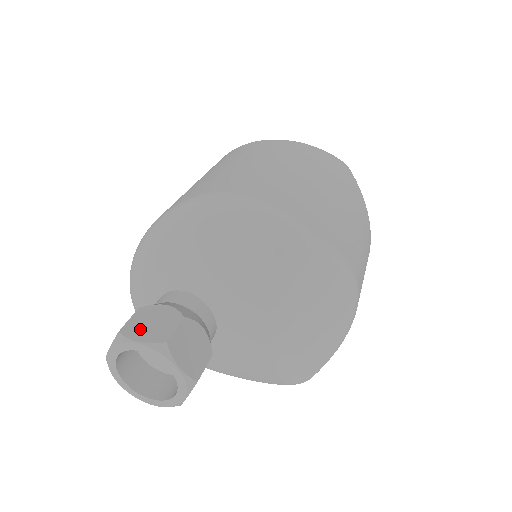
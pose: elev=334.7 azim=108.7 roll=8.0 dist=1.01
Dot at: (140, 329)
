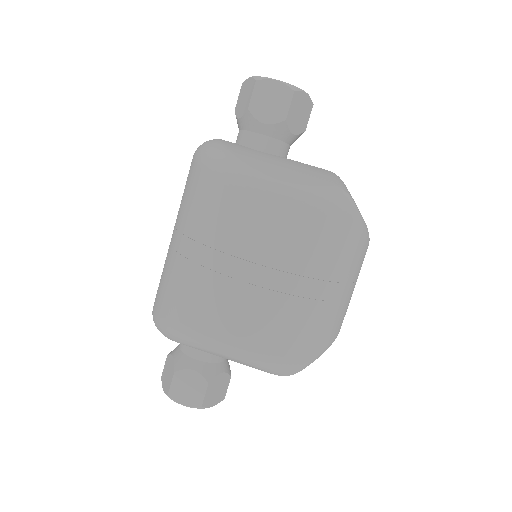
Dot at: (181, 394)
